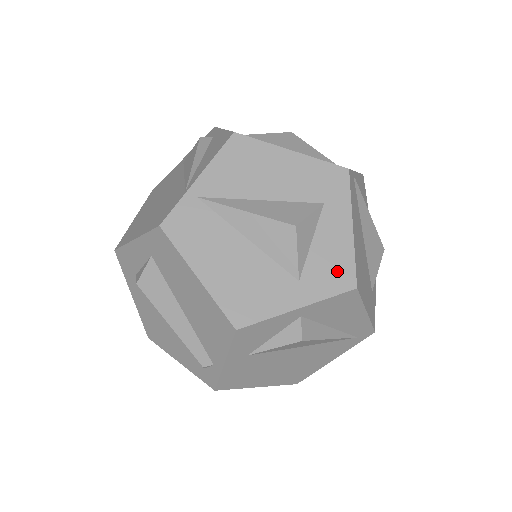
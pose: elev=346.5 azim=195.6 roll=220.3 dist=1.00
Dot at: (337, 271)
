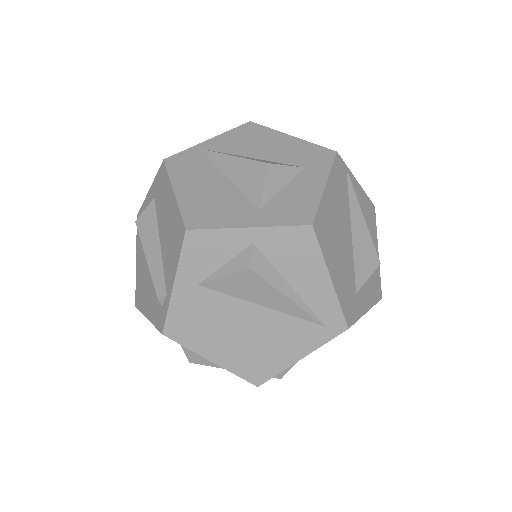
Dot at: (298, 210)
